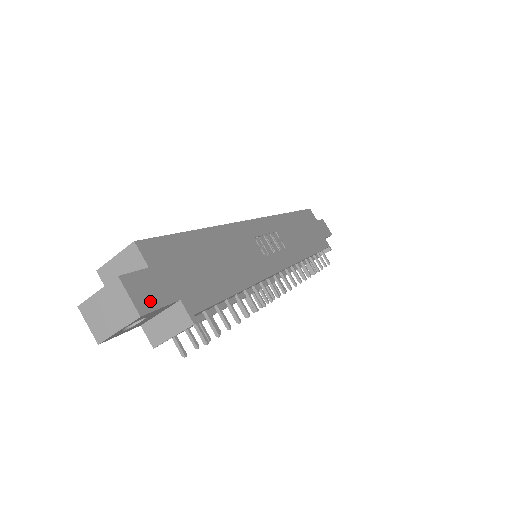
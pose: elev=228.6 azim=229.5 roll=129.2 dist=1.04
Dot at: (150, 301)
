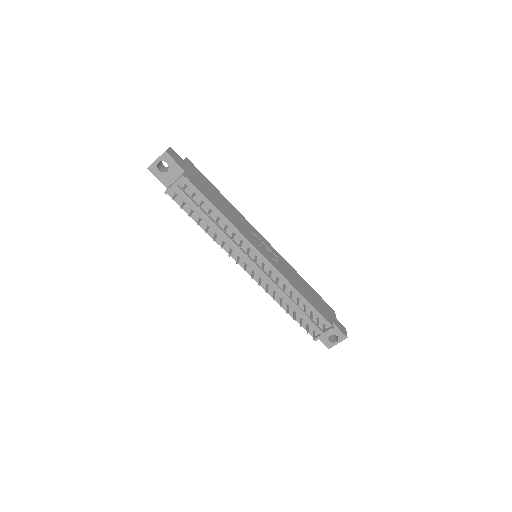
Dot at: (173, 157)
